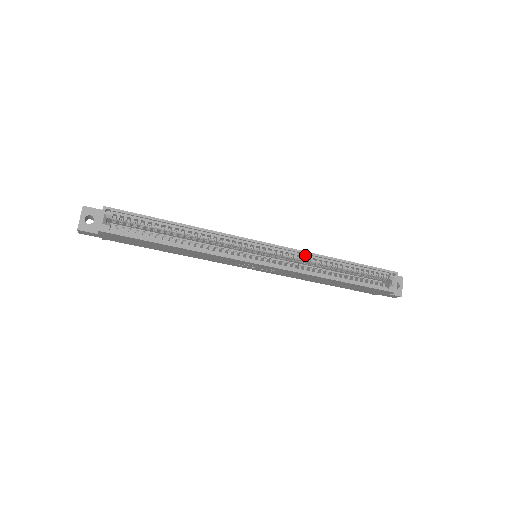
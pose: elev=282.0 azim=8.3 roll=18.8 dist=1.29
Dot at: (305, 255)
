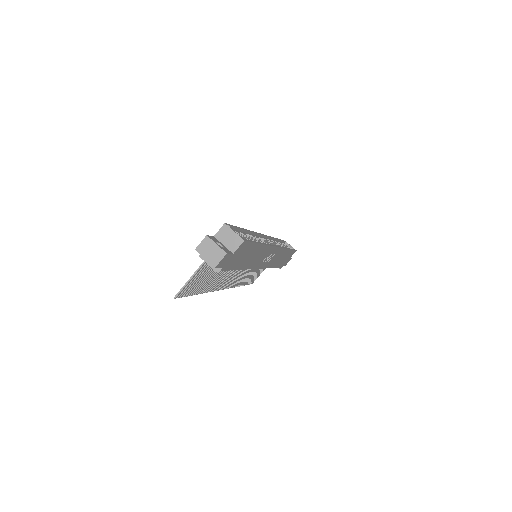
Dot at: (271, 240)
